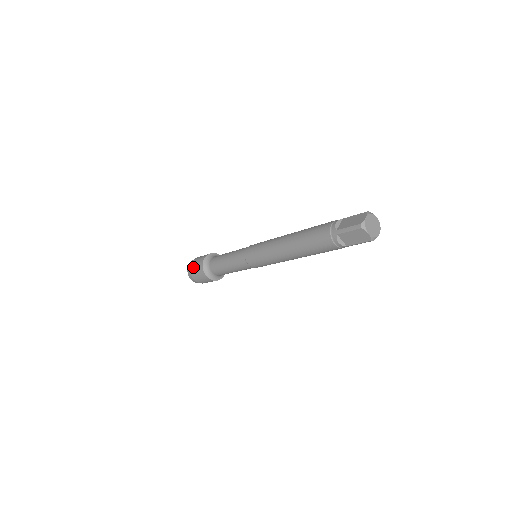
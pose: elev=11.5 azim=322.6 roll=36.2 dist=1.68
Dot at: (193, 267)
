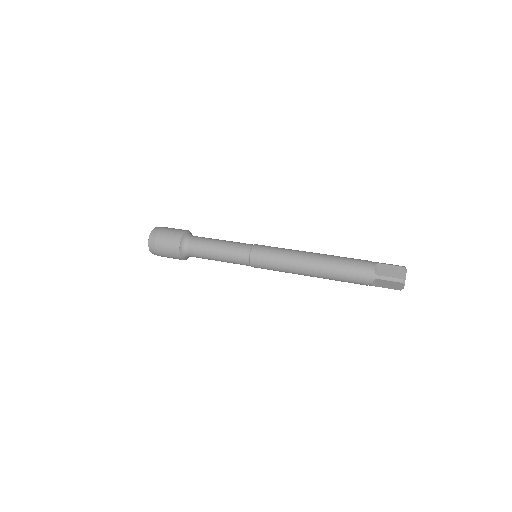
Dot at: (162, 242)
